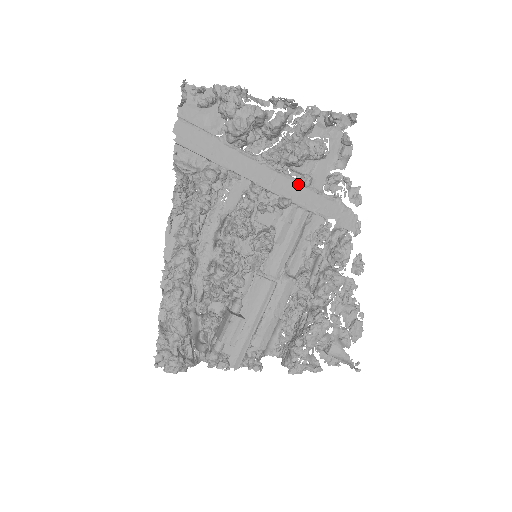
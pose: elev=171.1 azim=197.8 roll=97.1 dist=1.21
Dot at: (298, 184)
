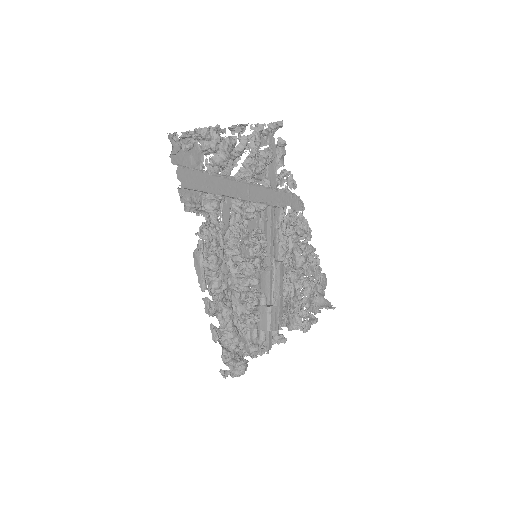
Dot at: (263, 188)
